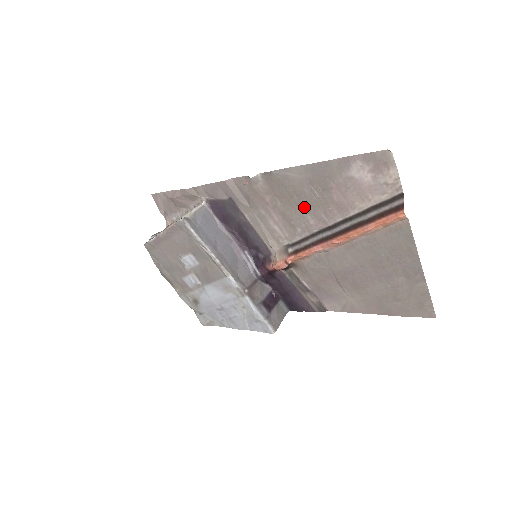
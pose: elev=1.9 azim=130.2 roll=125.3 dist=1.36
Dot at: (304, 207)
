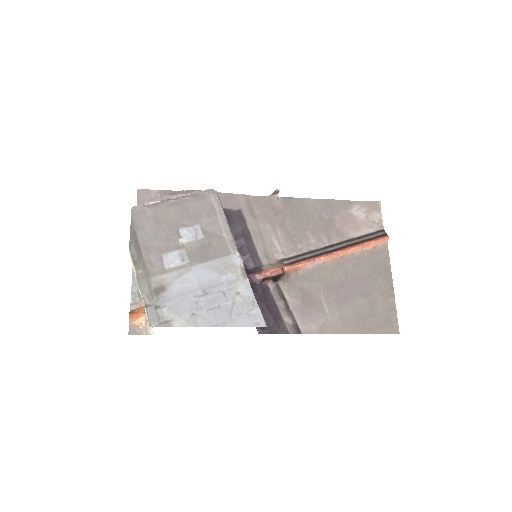
Dot at: (309, 228)
